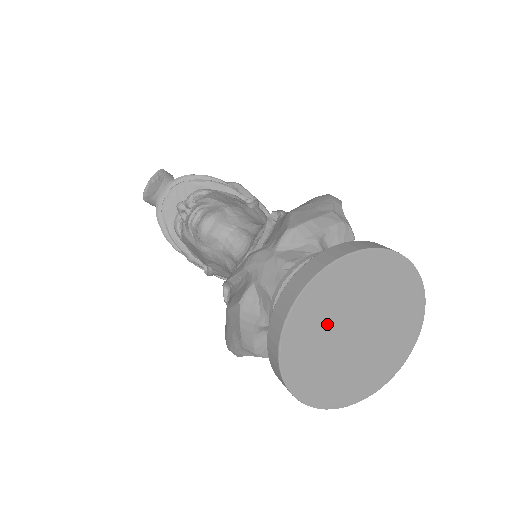
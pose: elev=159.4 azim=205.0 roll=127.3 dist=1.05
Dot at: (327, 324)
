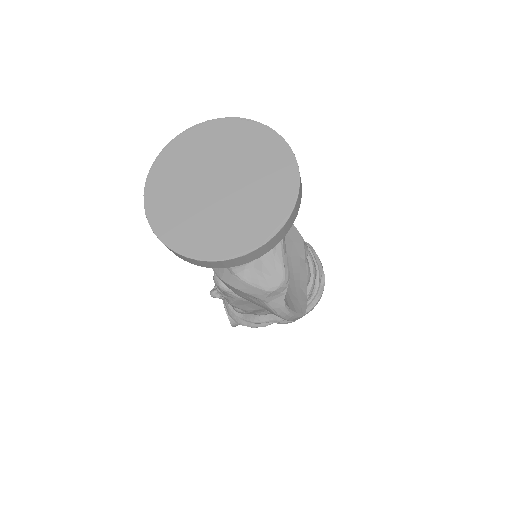
Dot at: (187, 205)
